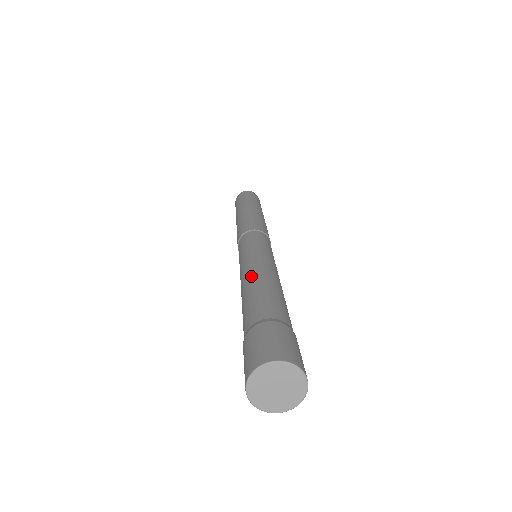
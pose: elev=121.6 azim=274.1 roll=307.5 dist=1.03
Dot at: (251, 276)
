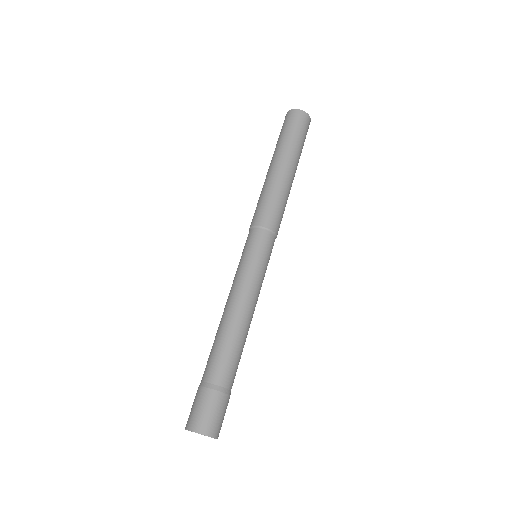
Dot at: (230, 316)
